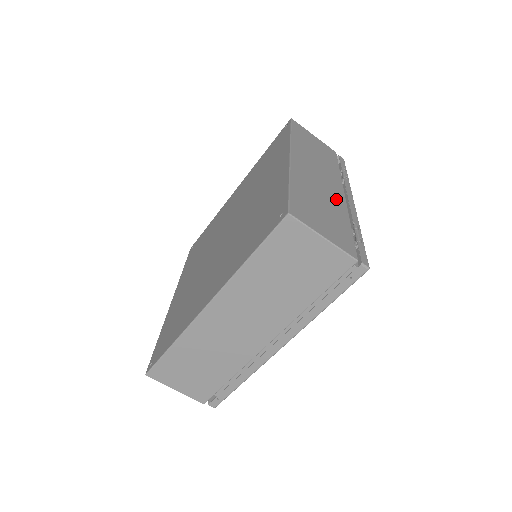
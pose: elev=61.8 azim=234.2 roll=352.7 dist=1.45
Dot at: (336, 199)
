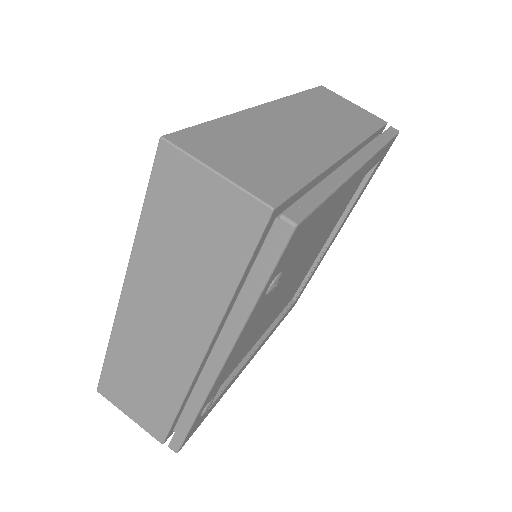
Dot at: occluded
